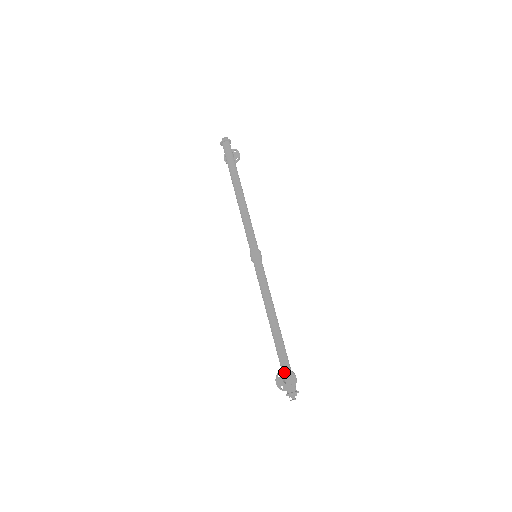
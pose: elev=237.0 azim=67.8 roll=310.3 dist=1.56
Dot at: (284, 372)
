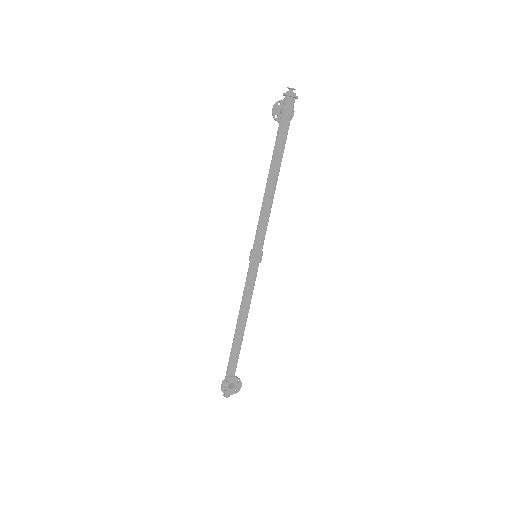
Dot at: (234, 379)
